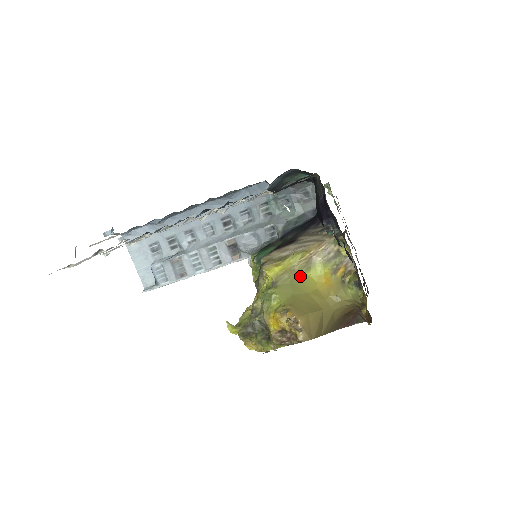
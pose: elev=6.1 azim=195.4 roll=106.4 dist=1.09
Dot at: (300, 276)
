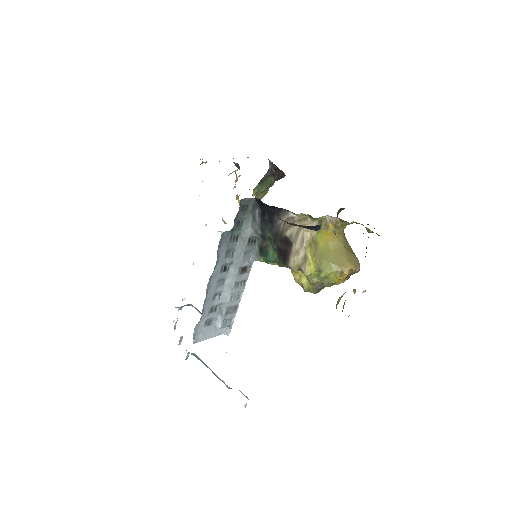
Dot at: (319, 251)
